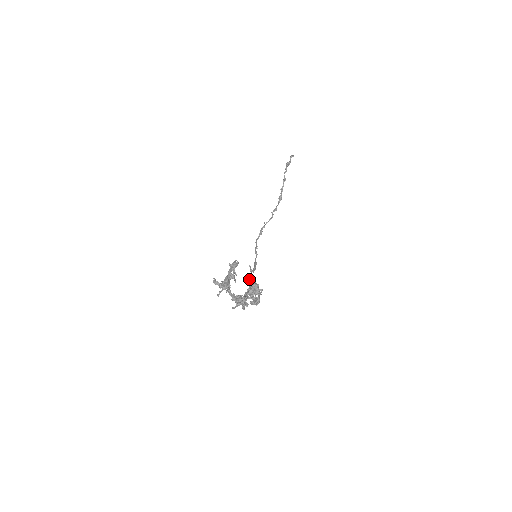
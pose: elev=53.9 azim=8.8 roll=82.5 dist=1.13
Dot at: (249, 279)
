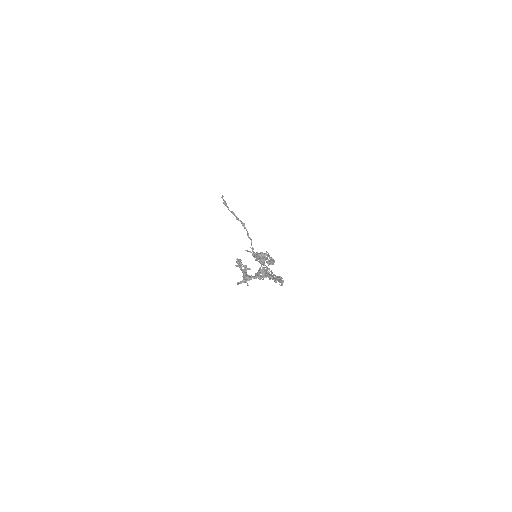
Dot at: (255, 257)
